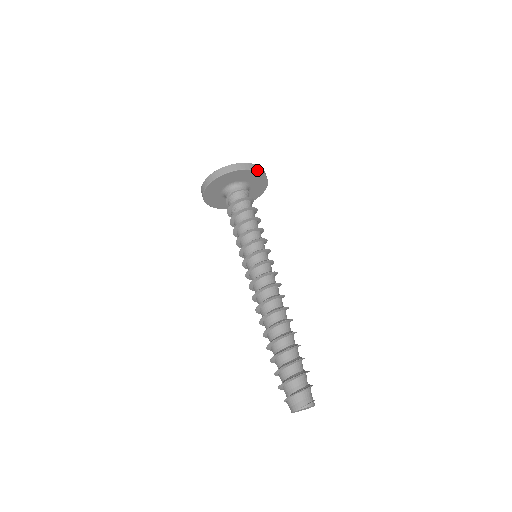
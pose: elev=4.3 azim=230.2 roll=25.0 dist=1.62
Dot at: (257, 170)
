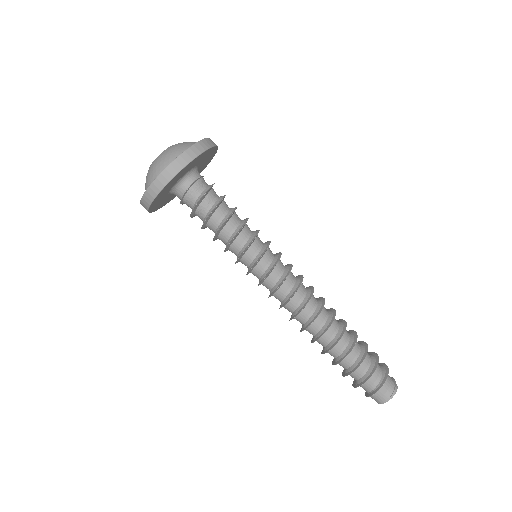
Dot at: (205, 150)
